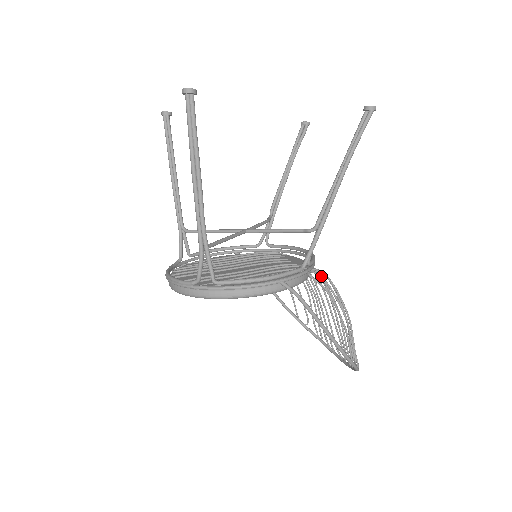
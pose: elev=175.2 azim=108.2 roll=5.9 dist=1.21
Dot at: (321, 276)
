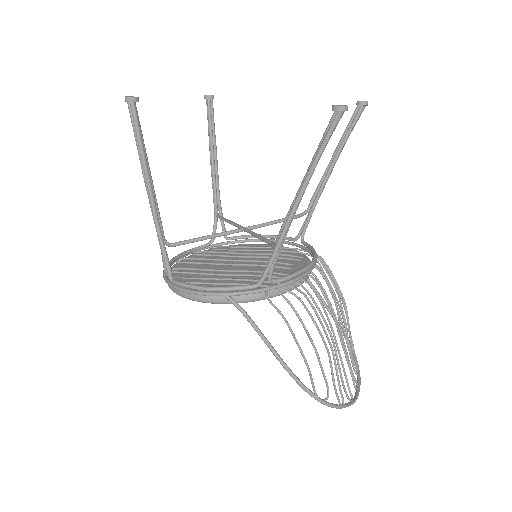
Dot at: (285, 297)
